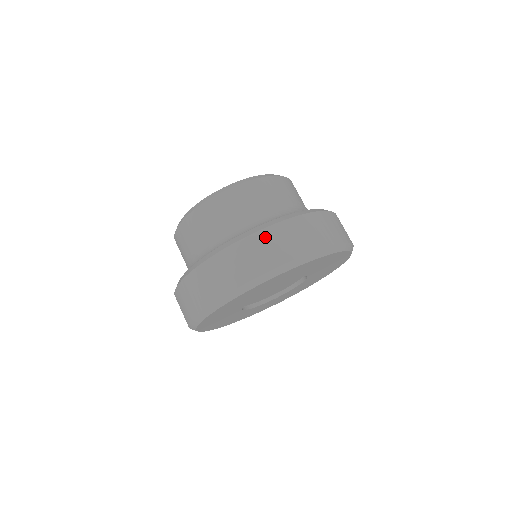
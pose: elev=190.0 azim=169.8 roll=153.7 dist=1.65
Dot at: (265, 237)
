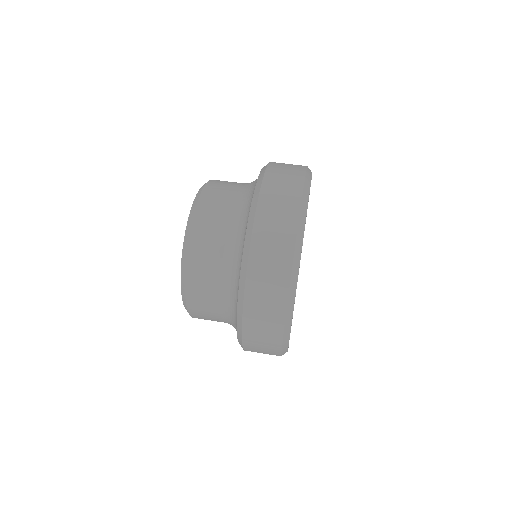
Dot at: (272, 177)
